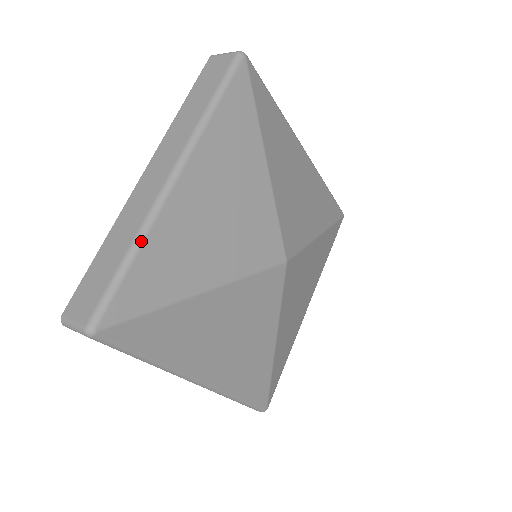
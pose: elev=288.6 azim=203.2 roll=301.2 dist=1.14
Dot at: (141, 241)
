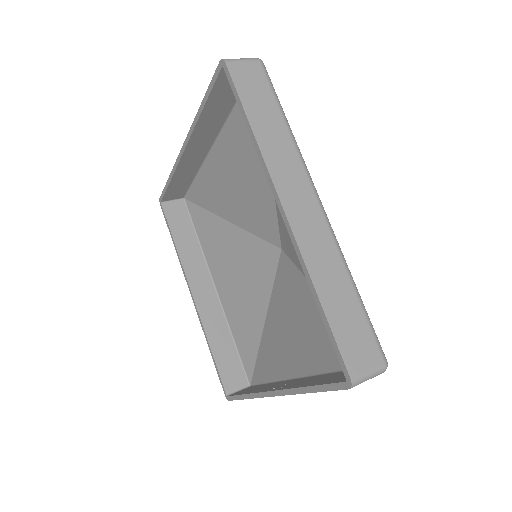
Dot at: occluded
